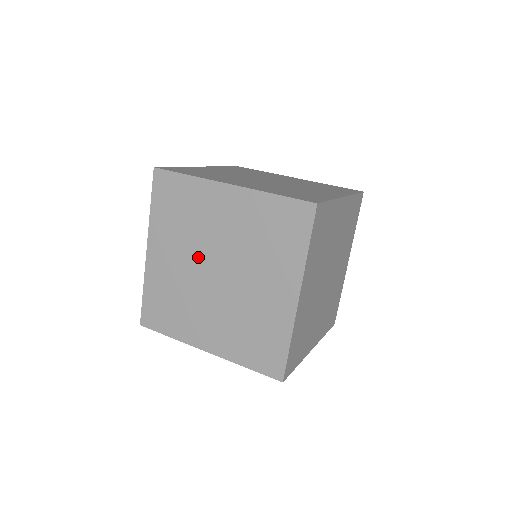
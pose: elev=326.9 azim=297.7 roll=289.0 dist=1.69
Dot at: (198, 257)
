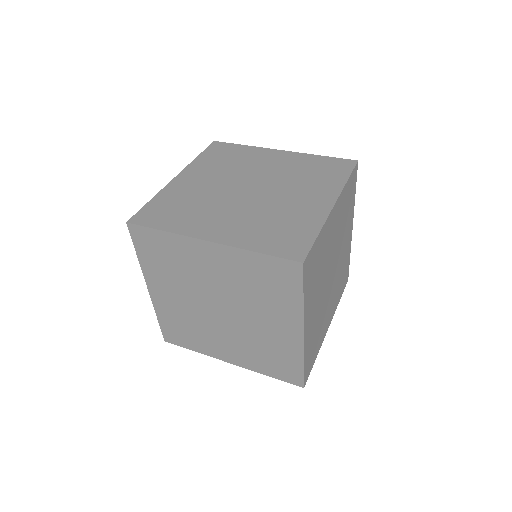
Dot at: (198, 297)
